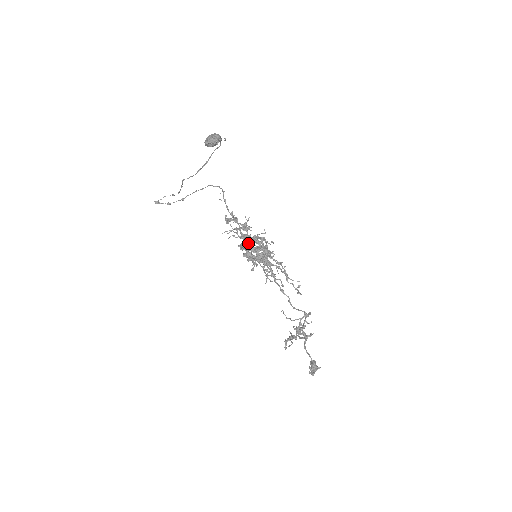
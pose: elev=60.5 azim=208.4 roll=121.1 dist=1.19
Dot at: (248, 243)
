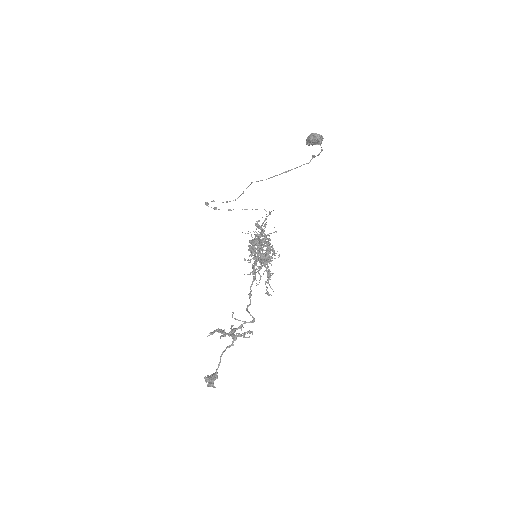
Dot at: occluded
